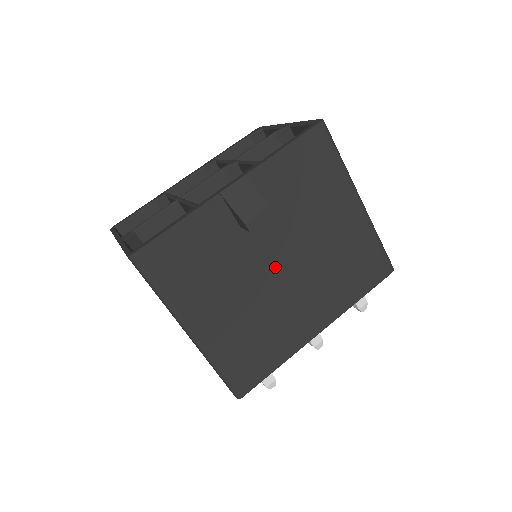
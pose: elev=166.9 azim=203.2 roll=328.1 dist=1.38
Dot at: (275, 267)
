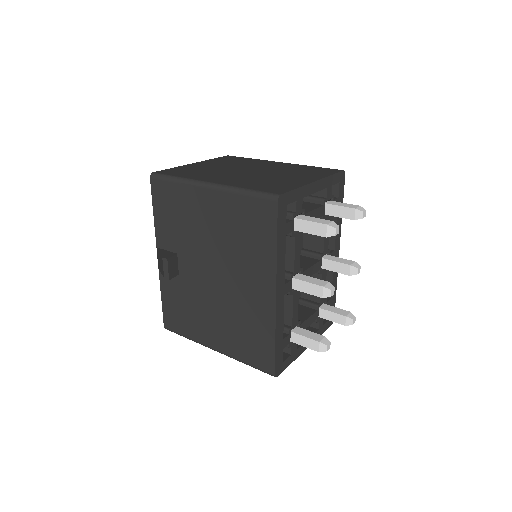
Dot at: (211, 279)
